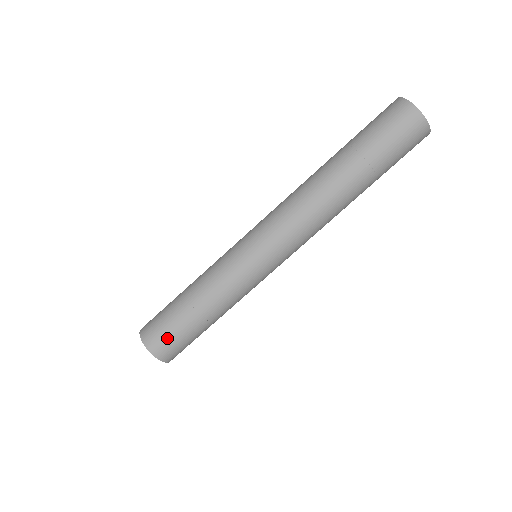
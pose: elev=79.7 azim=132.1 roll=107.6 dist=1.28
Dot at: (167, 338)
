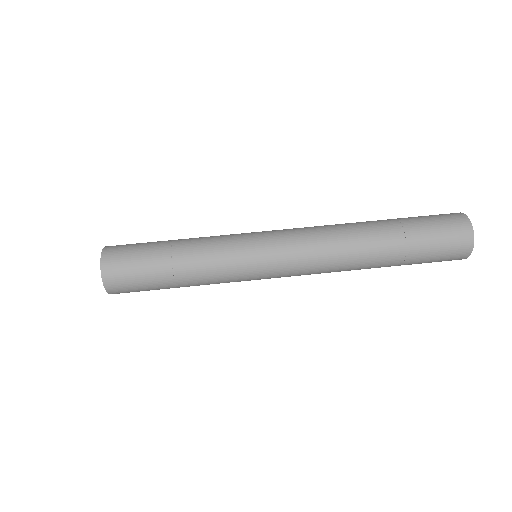
Dot at: (127, 253)
